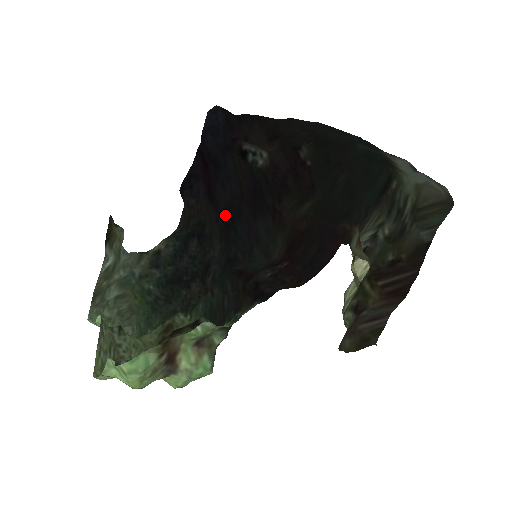
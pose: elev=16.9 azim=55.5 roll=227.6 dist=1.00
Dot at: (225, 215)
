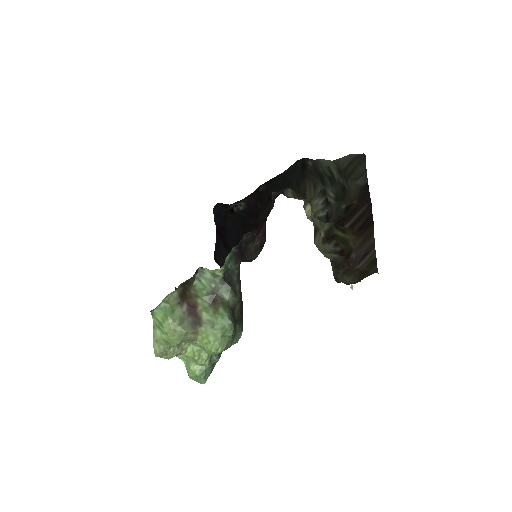
Dot at: occluded
